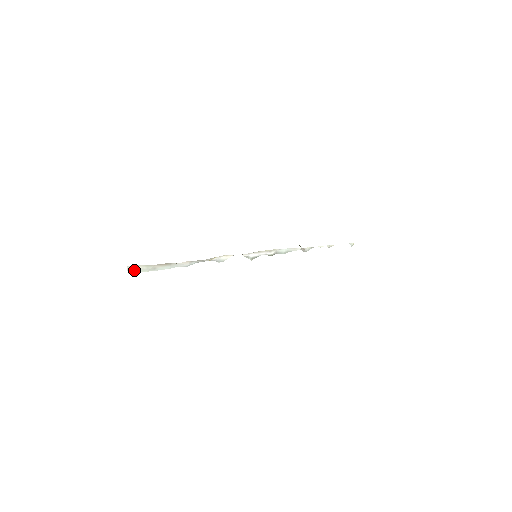
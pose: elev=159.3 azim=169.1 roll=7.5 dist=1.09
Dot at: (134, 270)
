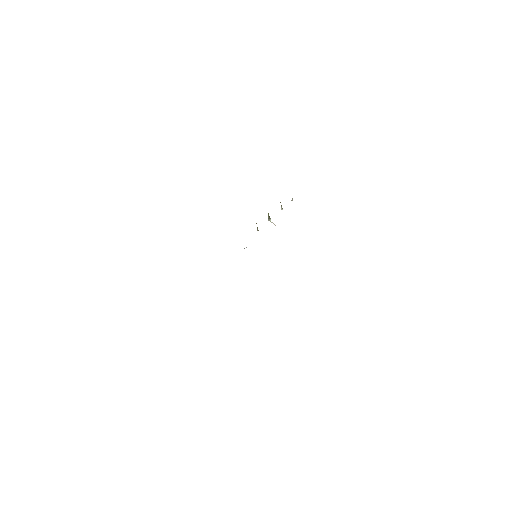
Dot at: occluded
